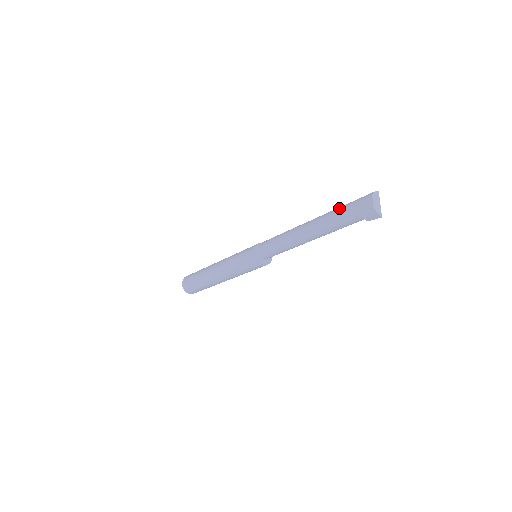
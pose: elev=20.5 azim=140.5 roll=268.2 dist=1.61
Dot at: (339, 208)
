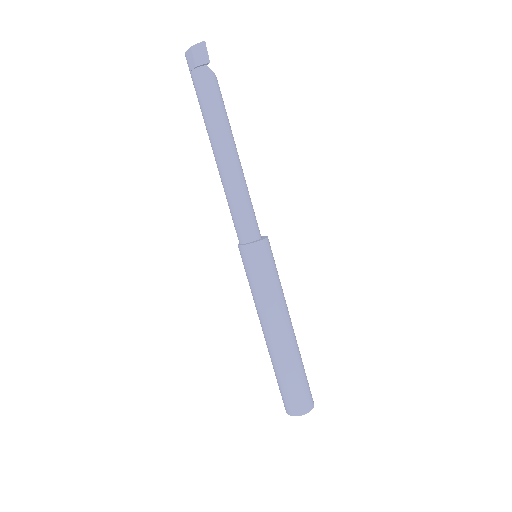
Dot at: occluded
